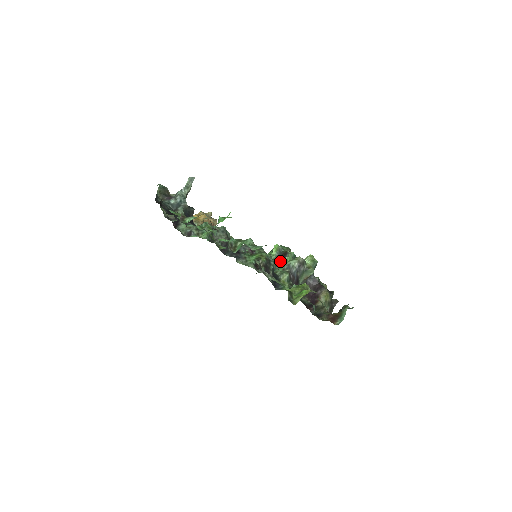
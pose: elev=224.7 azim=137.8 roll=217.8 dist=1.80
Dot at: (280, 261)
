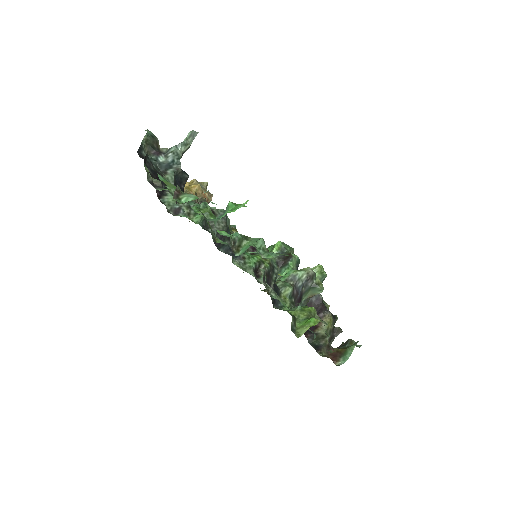
Dot at: (280, 264)
